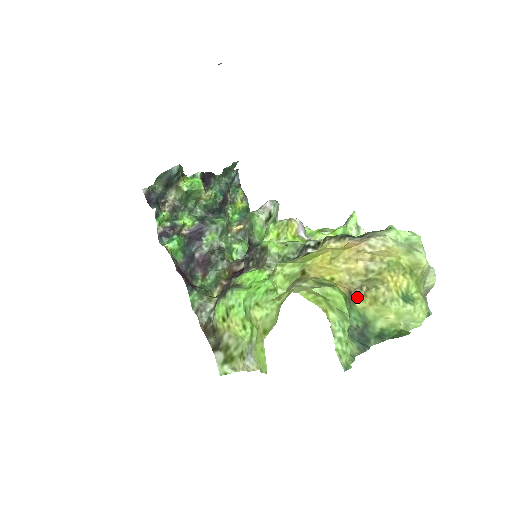
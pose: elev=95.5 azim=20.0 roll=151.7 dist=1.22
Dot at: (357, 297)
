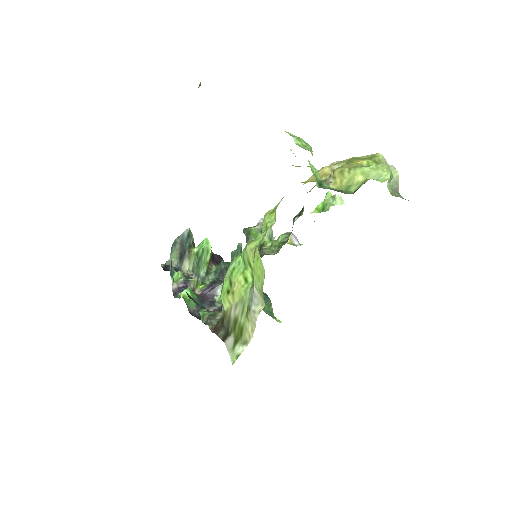
Dot at: (328, 183)
